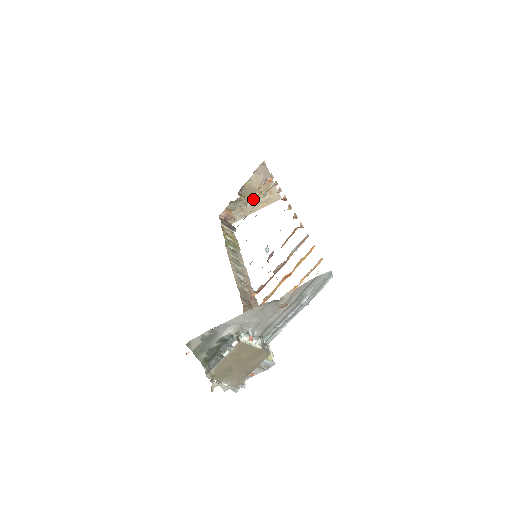
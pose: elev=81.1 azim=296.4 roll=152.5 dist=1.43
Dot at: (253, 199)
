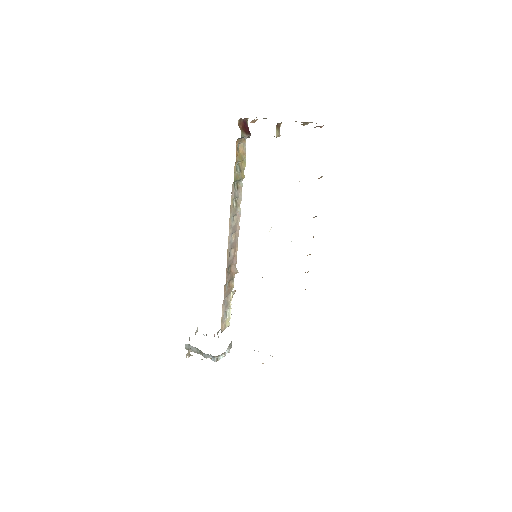
Dot at: occluded
